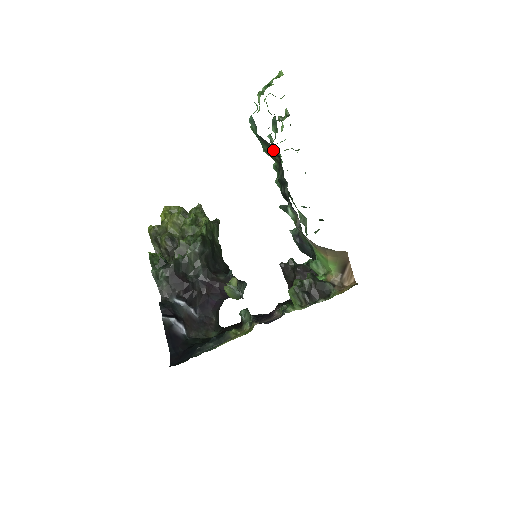
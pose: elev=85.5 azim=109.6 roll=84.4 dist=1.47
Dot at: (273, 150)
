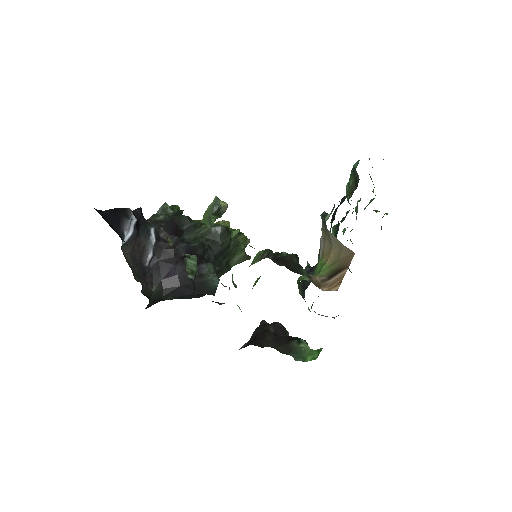
Dot at: (356, 181)
